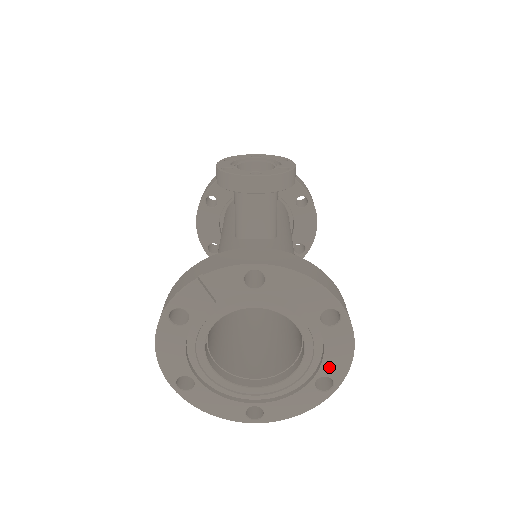
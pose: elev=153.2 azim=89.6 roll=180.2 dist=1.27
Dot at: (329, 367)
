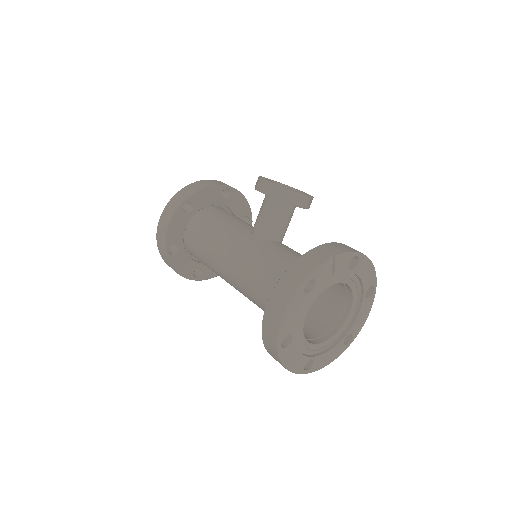
Dot at: (355, 327)
